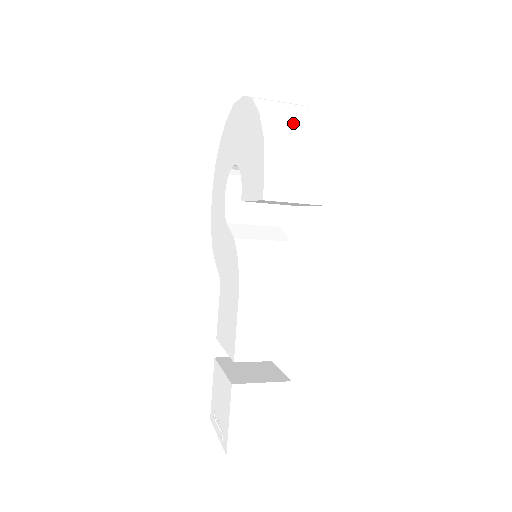
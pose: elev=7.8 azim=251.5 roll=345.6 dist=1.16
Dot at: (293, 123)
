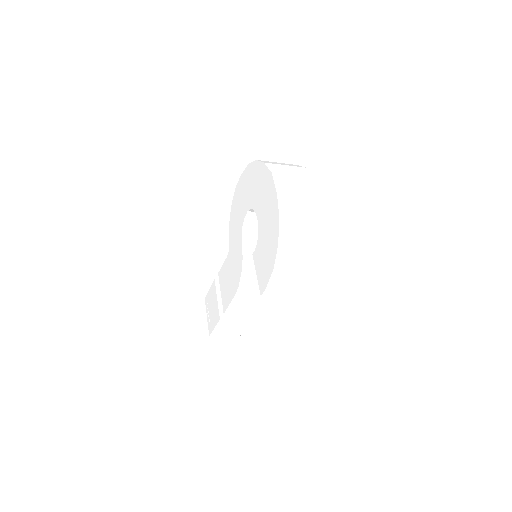
Dot at: (300, 252)
